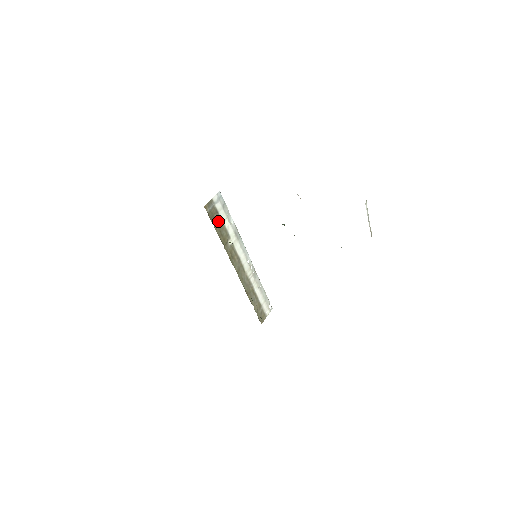
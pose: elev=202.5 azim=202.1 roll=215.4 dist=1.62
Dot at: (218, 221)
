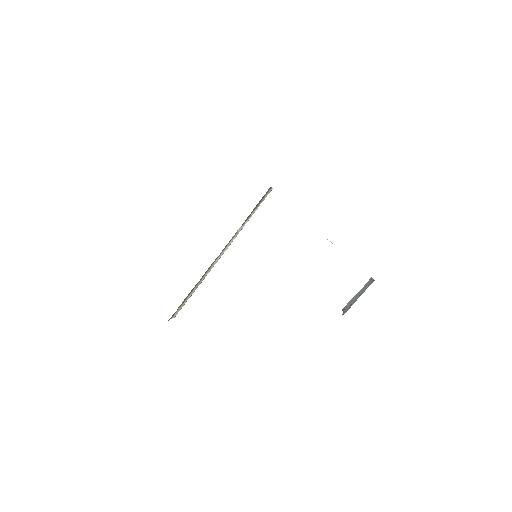
Dot at: occluded
